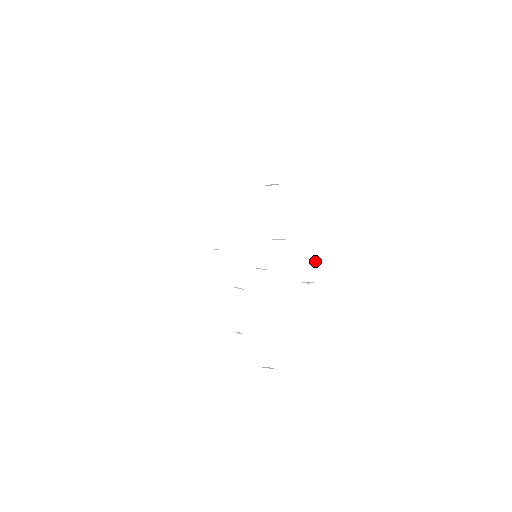
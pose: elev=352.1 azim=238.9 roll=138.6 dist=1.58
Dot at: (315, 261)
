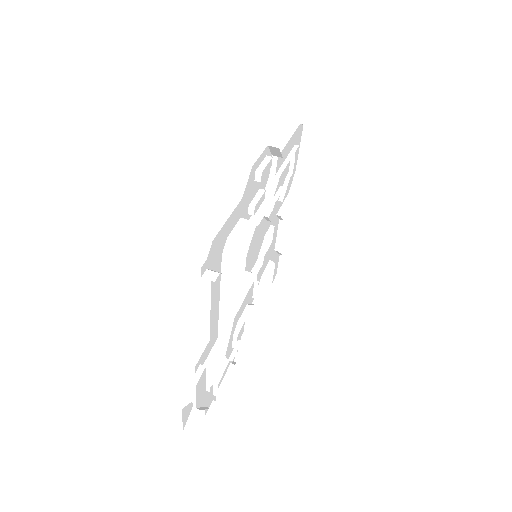
Dot at: occluded
